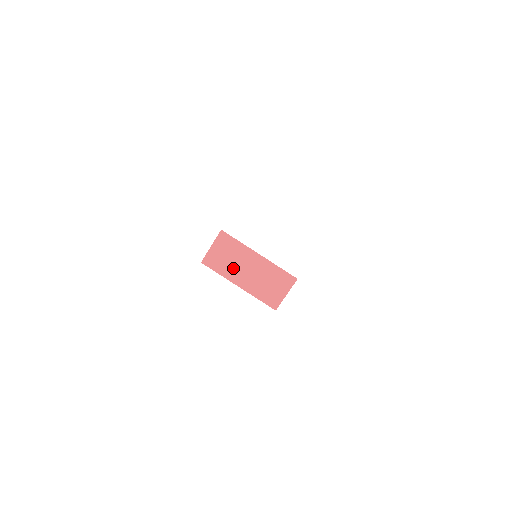
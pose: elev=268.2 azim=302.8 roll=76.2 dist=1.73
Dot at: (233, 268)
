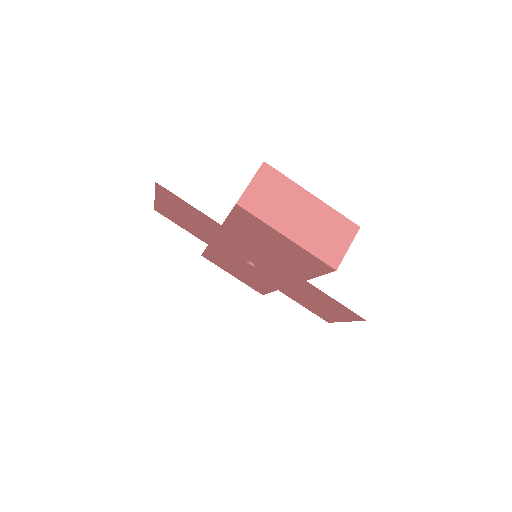
Dot at: (280, 212)
